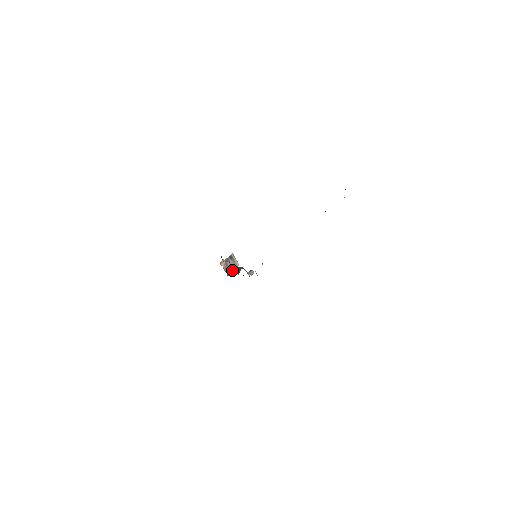
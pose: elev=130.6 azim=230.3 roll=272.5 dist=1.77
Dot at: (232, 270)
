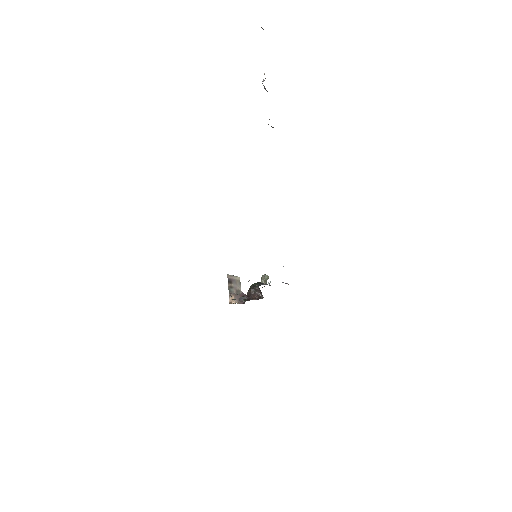
Dot at: occluded
